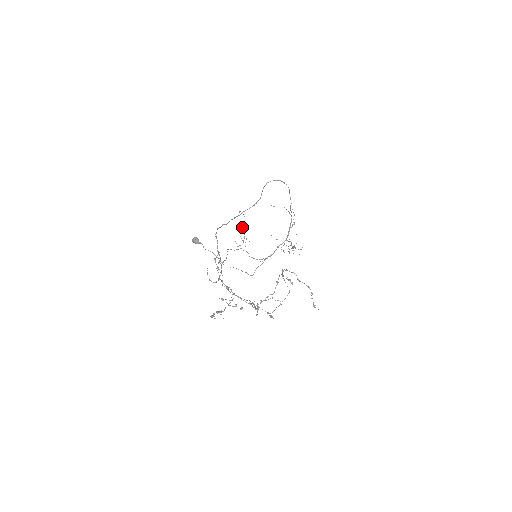
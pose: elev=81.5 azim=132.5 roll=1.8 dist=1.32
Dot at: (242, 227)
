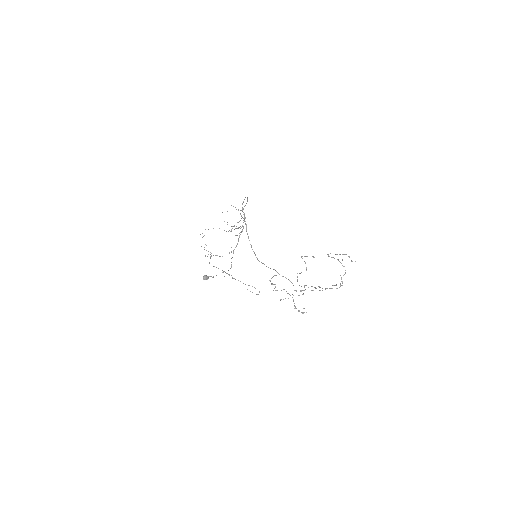
Dot at: occluded
